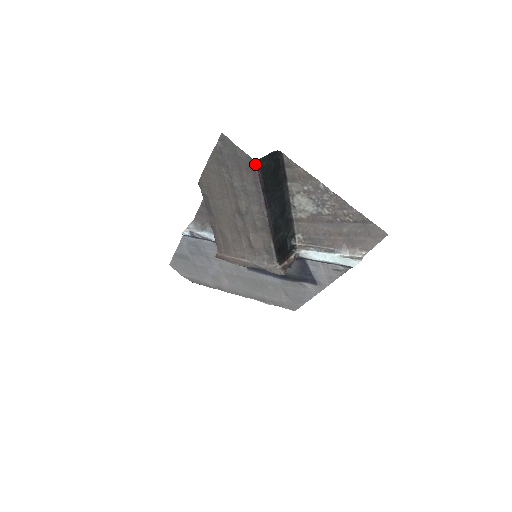
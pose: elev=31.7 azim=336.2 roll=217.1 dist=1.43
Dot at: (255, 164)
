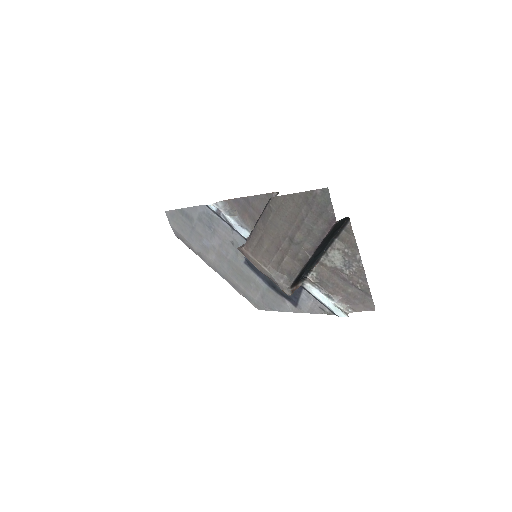
Dot at: (335, 223)
